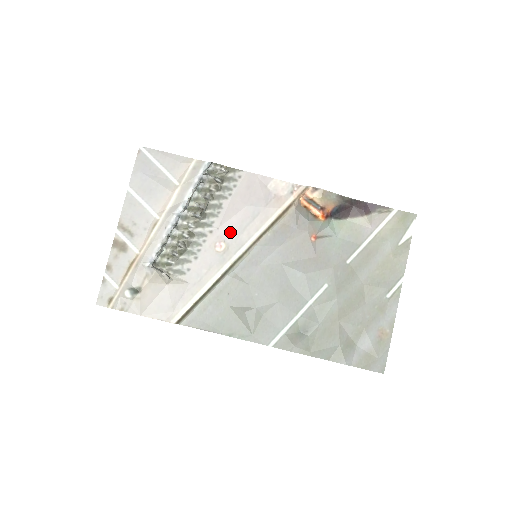
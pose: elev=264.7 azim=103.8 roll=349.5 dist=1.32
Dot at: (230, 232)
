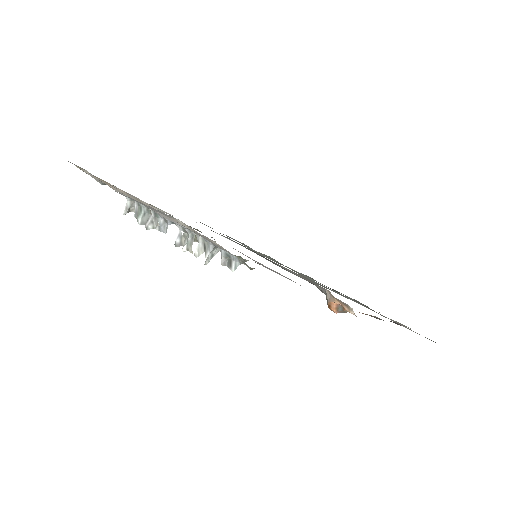
Dot at: occluded
